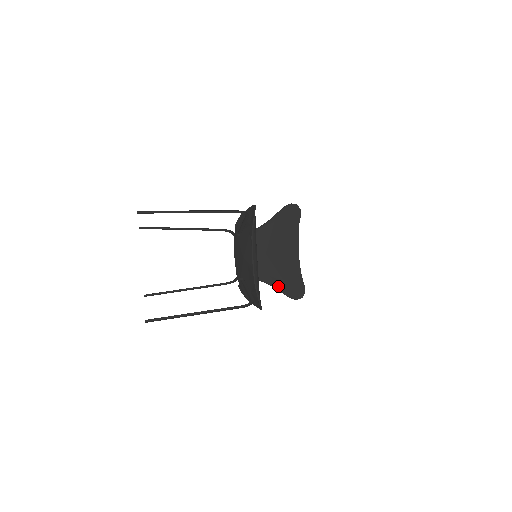
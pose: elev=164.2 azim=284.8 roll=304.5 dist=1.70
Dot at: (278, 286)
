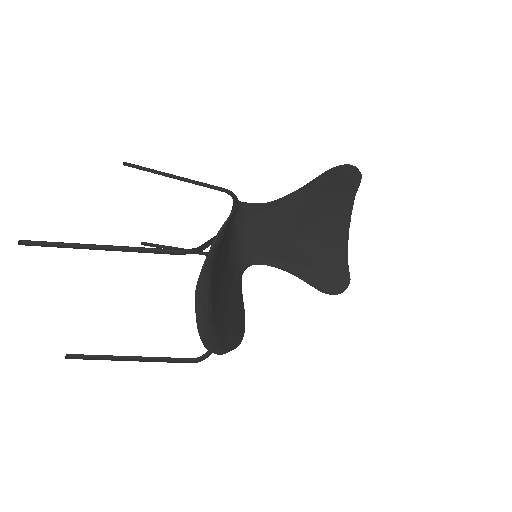
Dot at: (305, 276)
